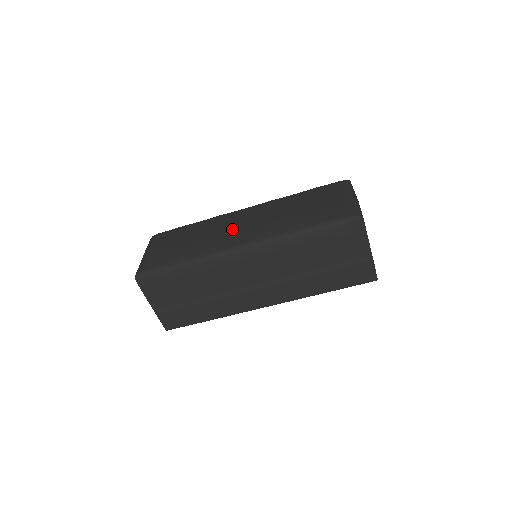
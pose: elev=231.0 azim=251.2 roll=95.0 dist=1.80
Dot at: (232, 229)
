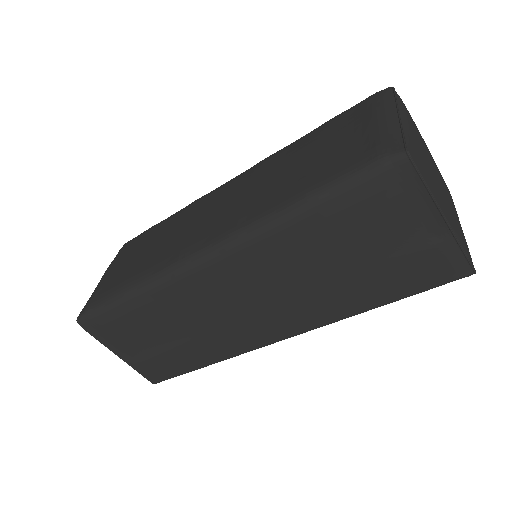
Dot at: (199, 221)
